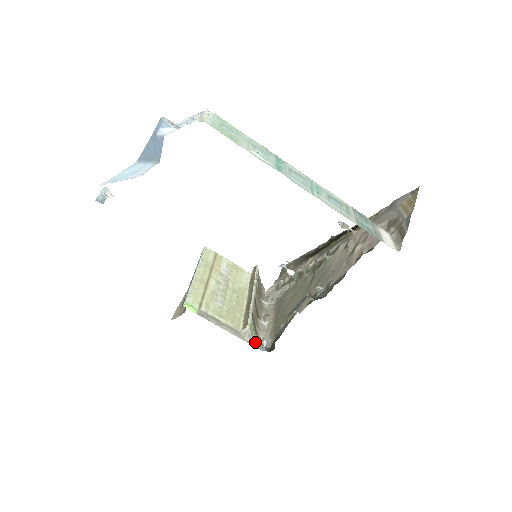
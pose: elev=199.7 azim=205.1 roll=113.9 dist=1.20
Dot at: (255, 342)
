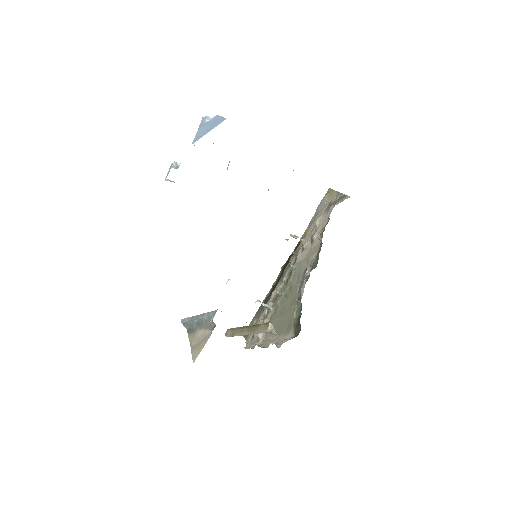
Dot at: occluded
